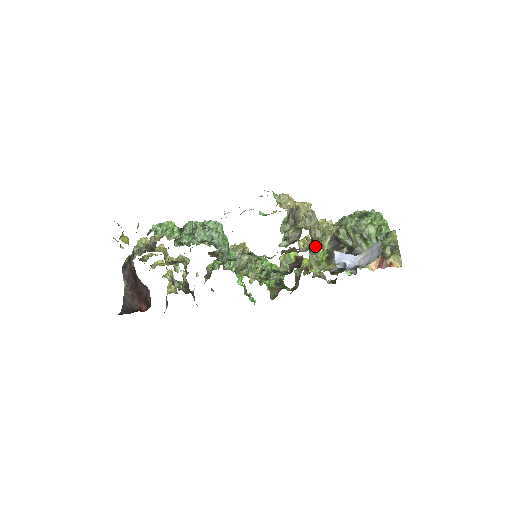
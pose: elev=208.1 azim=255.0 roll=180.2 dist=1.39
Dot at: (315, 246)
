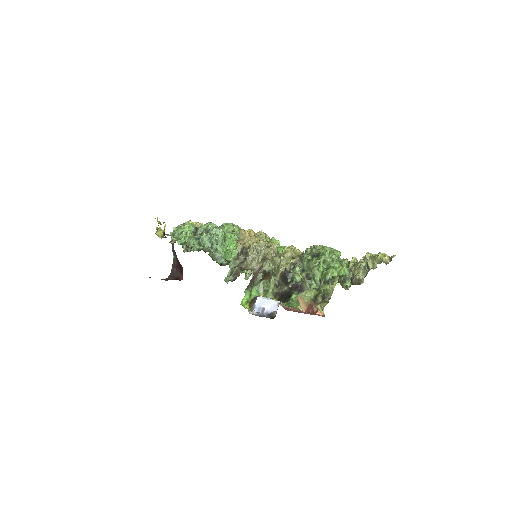
Dot at: (269, 276)
